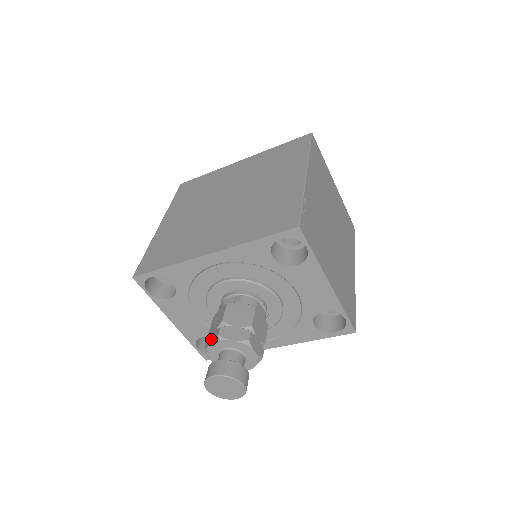
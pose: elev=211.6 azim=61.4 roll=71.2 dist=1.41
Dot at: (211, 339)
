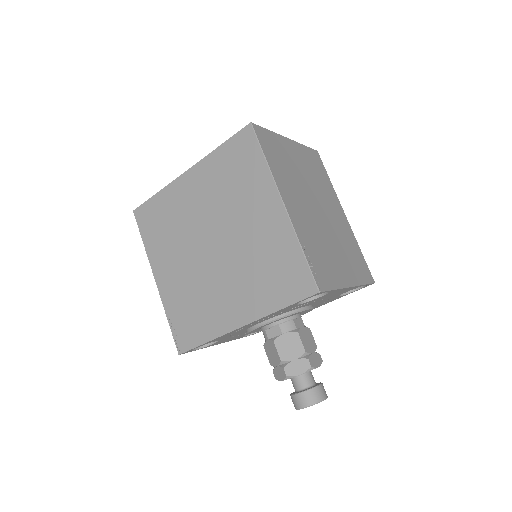
Dot at: (279, 375)
